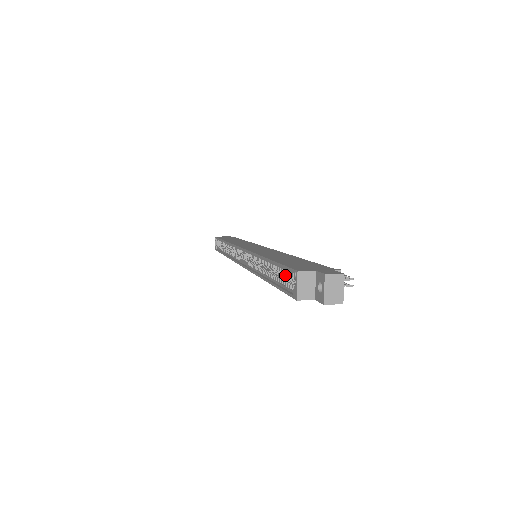
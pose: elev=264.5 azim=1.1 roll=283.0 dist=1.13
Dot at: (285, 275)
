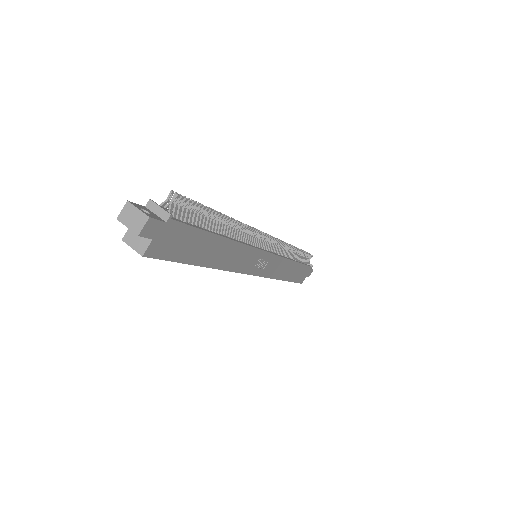
Dot at: occluded
